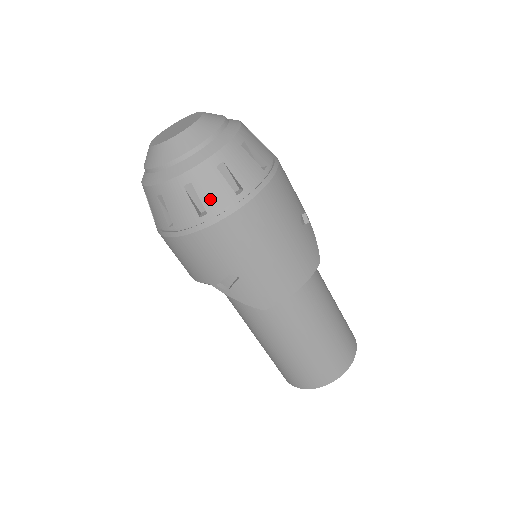
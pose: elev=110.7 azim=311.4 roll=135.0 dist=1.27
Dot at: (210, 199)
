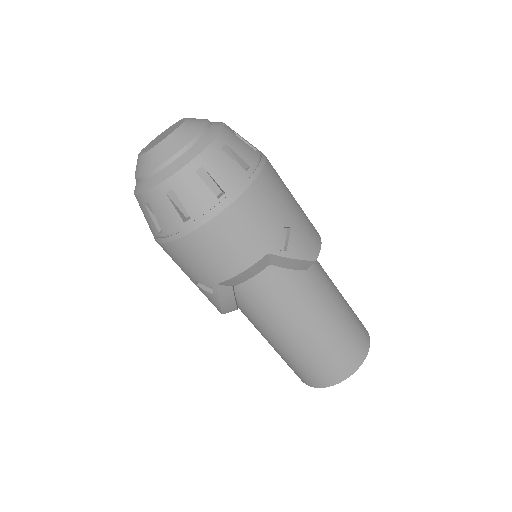
Dot at: (245, 155)
